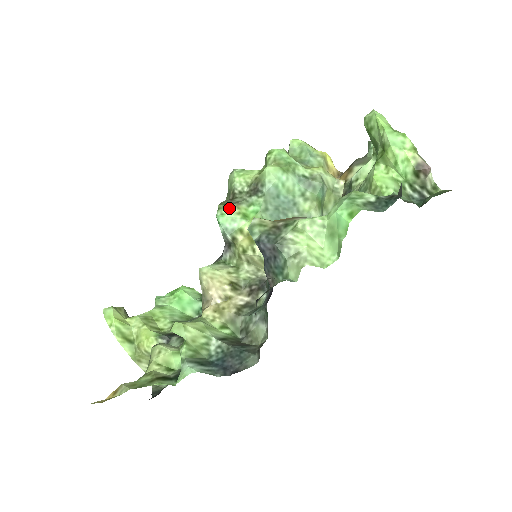
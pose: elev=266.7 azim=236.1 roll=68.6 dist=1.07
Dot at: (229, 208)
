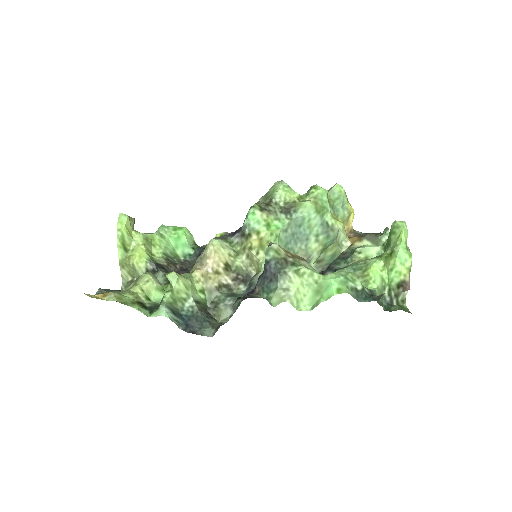
Dot at: (261, 212)
